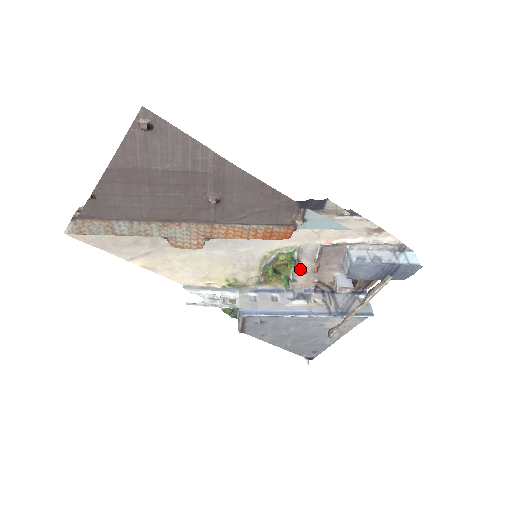
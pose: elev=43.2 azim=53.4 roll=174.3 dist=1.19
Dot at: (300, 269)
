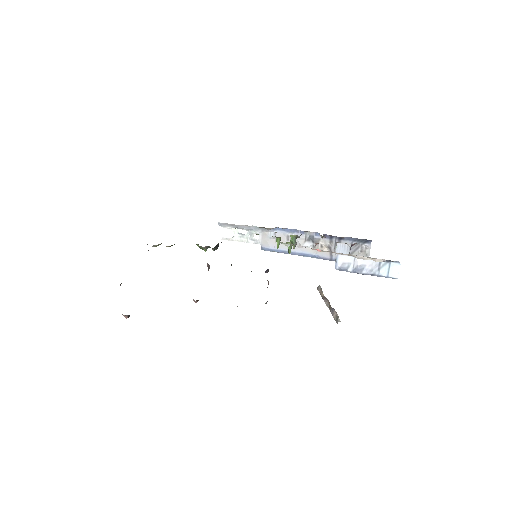
Dot at: occluded
